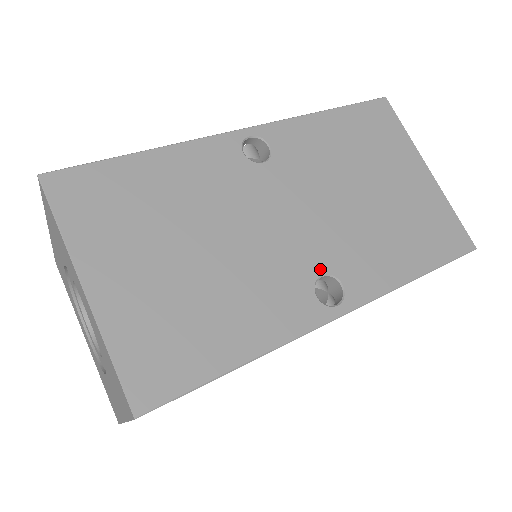
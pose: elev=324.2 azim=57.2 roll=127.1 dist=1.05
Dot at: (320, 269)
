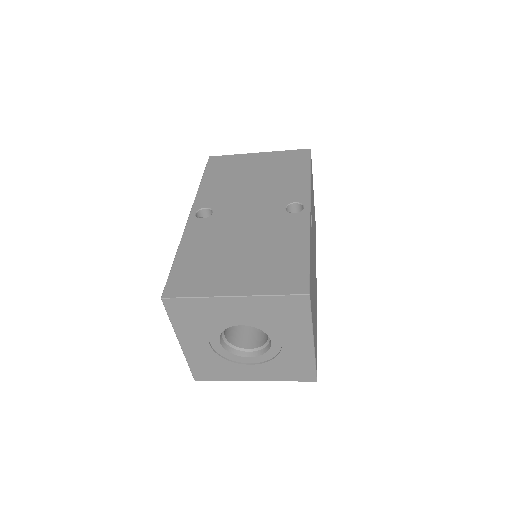
Dot at: (315, 275)
